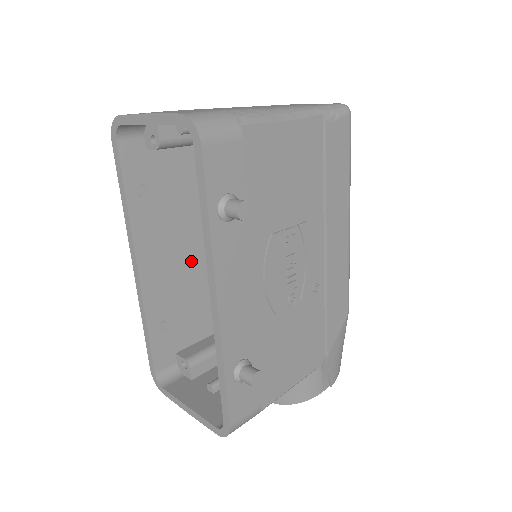
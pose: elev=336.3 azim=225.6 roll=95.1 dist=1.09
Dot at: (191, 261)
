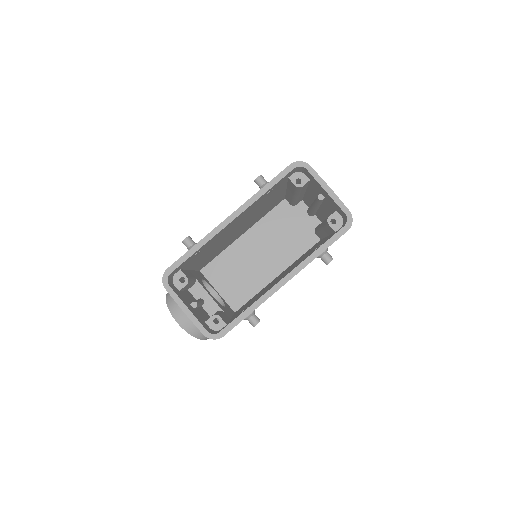
Dot at: (231, 231)
